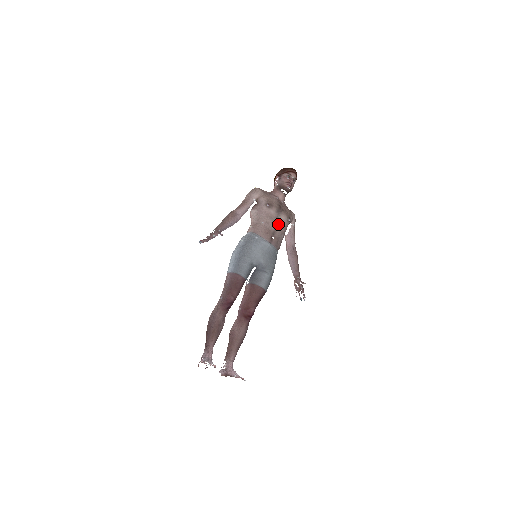
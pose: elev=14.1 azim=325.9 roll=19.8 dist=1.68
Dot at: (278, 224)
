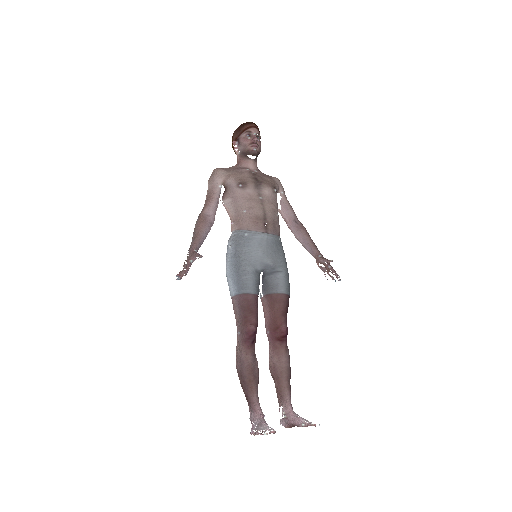
Dot at: (264, 203)
